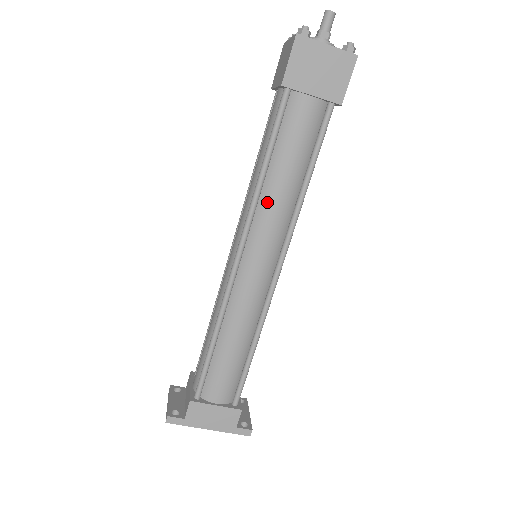
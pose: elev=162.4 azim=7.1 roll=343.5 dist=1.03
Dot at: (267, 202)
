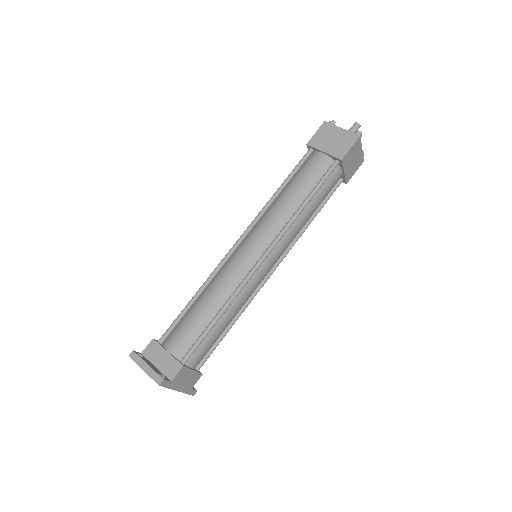
Dot at: (295, 226)
